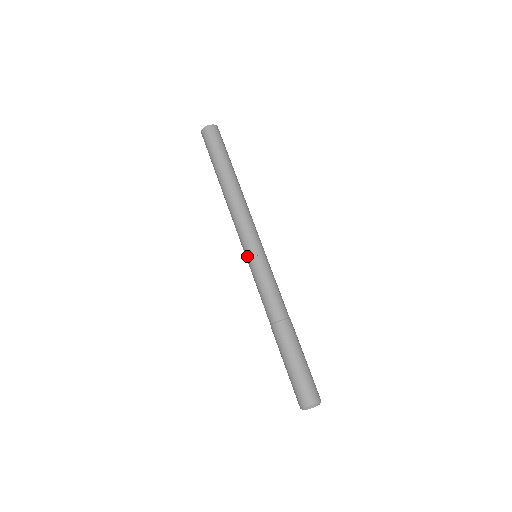
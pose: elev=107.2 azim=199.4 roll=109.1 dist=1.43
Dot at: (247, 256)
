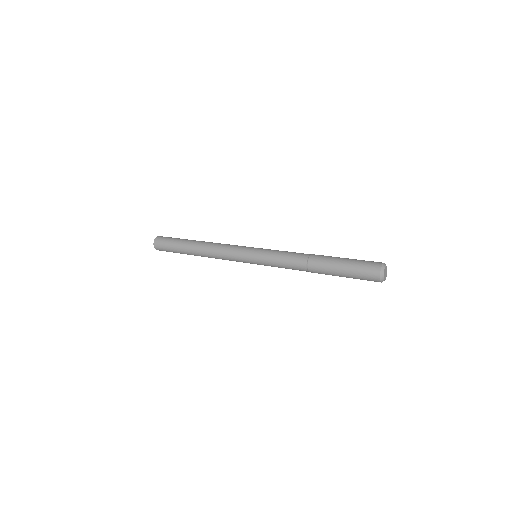
Dot at: (255, 248)
